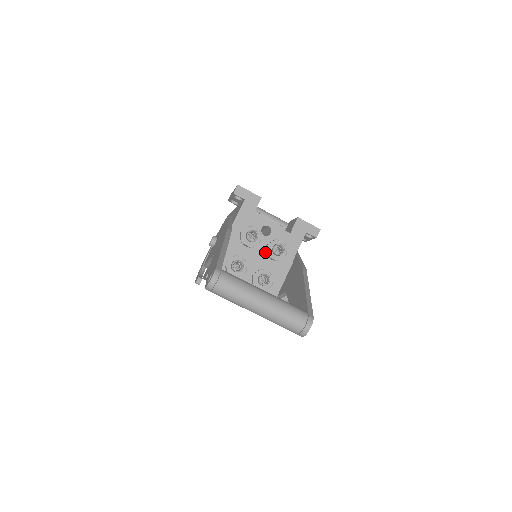
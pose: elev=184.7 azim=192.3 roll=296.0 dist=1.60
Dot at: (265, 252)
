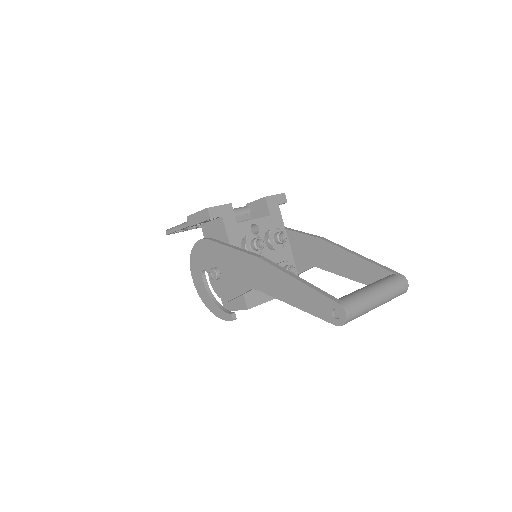
Dot at: (267, 248)
